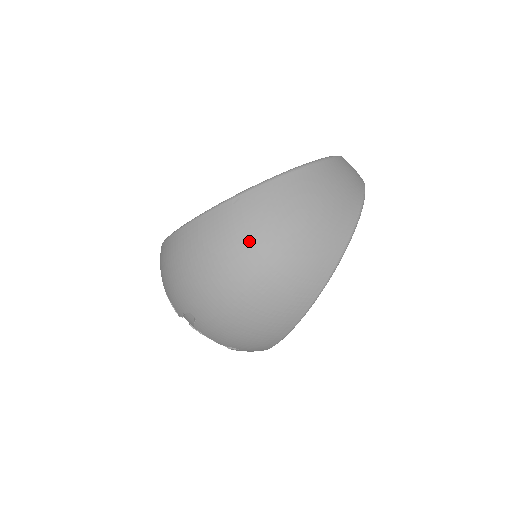
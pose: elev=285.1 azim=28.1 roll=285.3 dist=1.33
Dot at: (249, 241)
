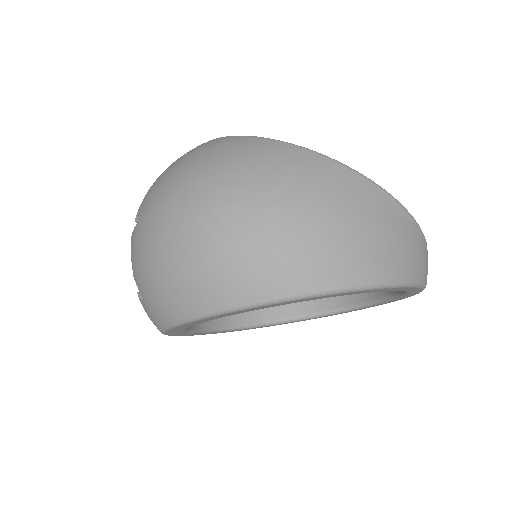
Dot at: (249, 178)
